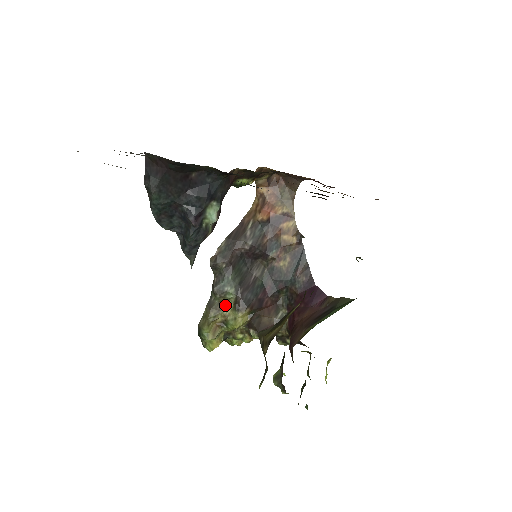
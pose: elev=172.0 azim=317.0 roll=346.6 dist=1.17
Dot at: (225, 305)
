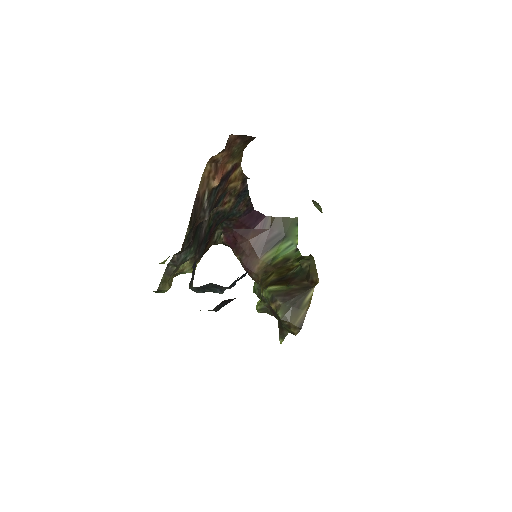
Dot at: occluded
